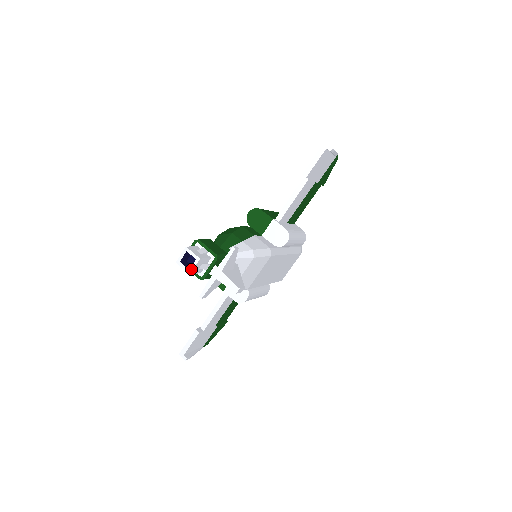
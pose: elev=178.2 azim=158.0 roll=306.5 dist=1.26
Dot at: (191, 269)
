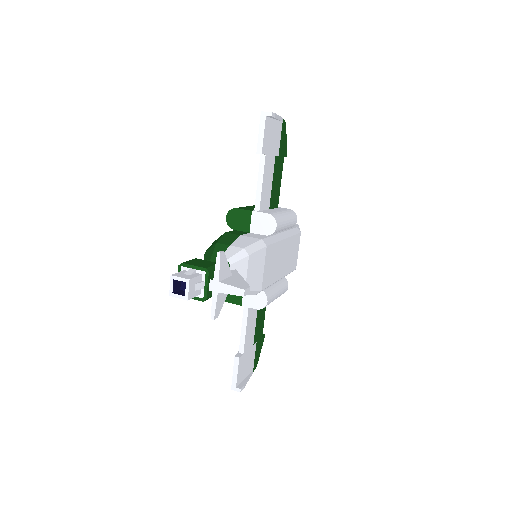
Dot at: (186, 294)
